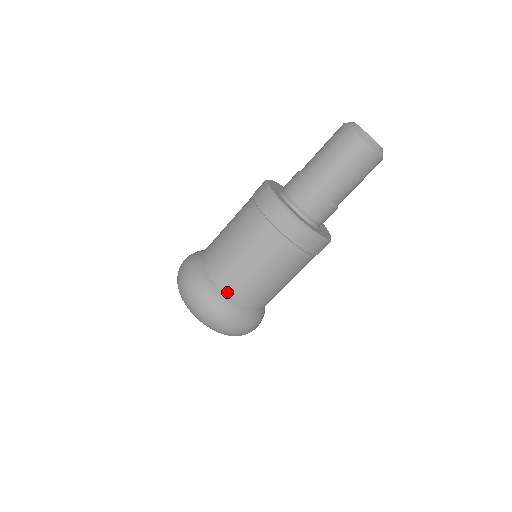
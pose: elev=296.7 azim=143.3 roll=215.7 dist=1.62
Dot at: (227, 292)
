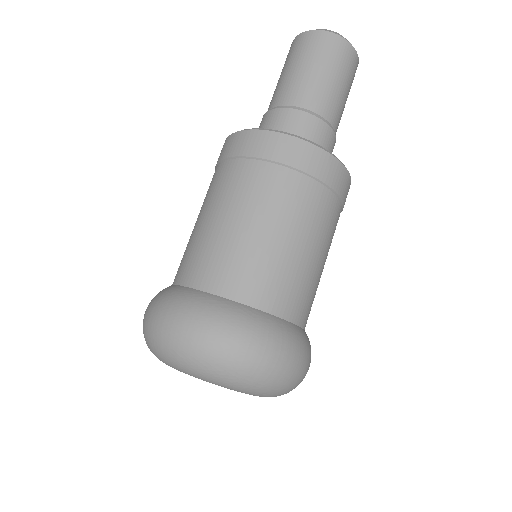
Dot at: (239, 297)
